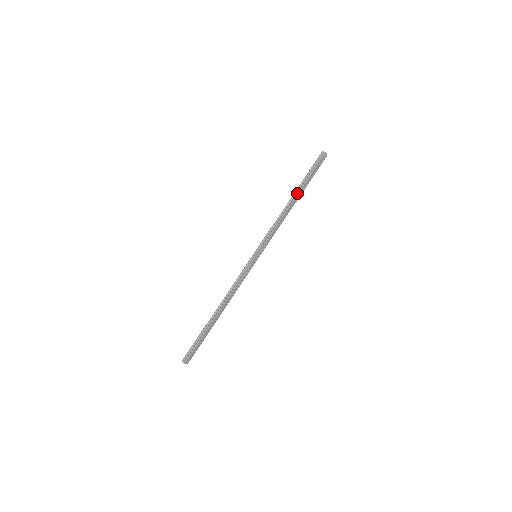
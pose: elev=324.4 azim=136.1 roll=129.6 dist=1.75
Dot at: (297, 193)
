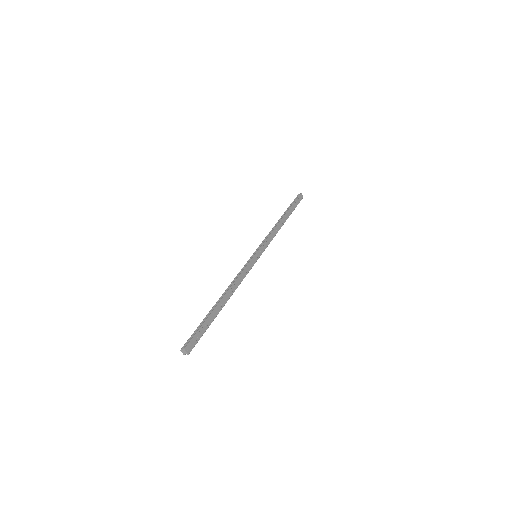
Dot at: (284, 214)
